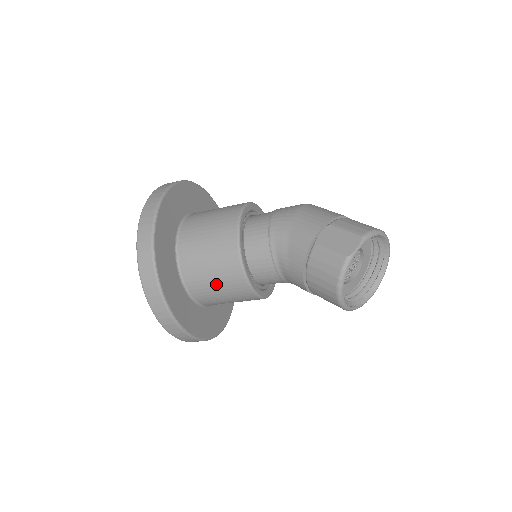
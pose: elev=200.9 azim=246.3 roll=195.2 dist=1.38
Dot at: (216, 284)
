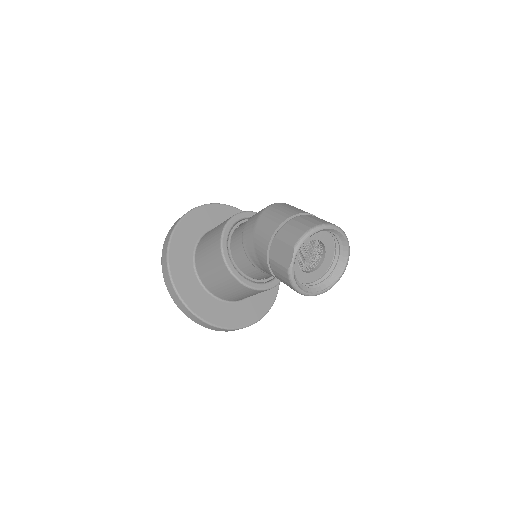
Dot at: (234, 293)
